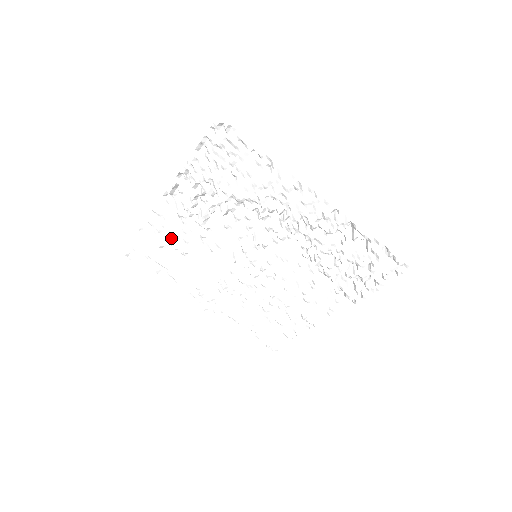
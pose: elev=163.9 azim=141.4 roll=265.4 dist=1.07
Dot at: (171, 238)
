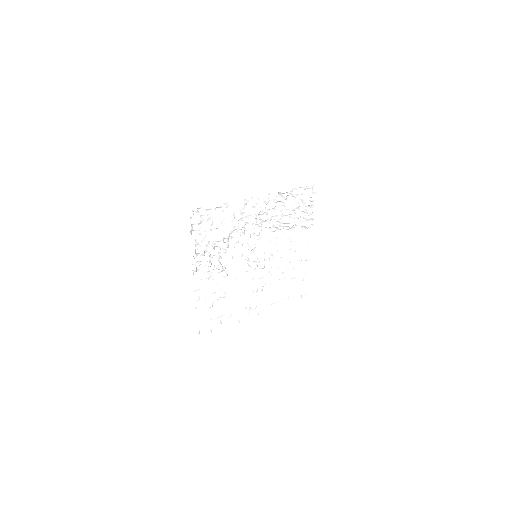
Dot at: (212, 296)
